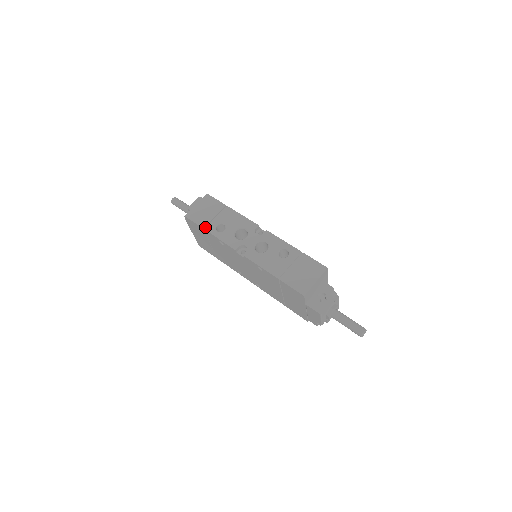
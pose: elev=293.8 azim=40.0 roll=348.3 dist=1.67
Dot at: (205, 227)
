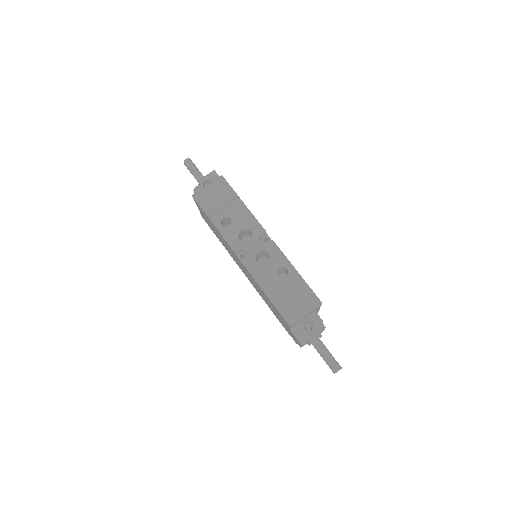
Dot at: (210, 215)
